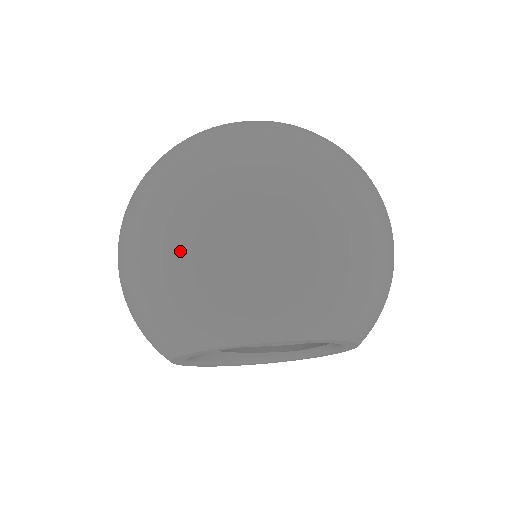
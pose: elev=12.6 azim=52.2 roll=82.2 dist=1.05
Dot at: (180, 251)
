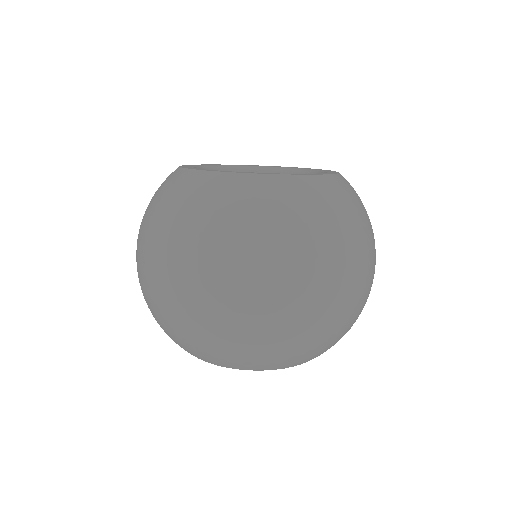
Dot at: (202, 319)
